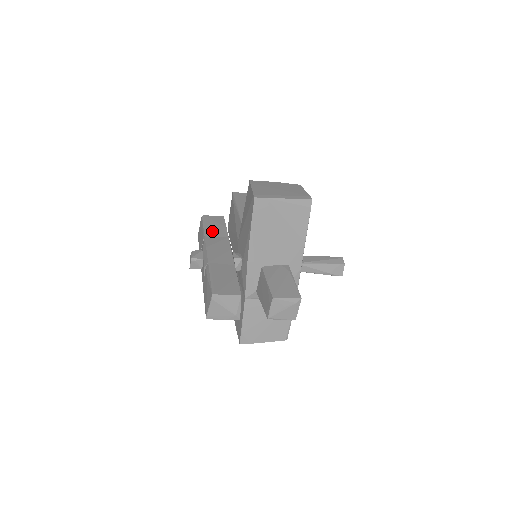
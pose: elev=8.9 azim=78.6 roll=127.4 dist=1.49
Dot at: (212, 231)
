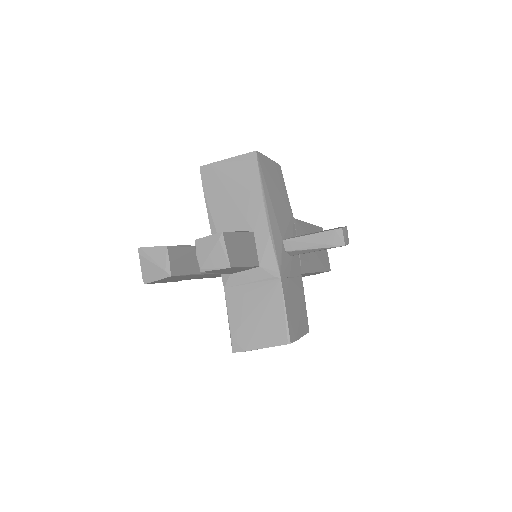
Dot at: occluded
